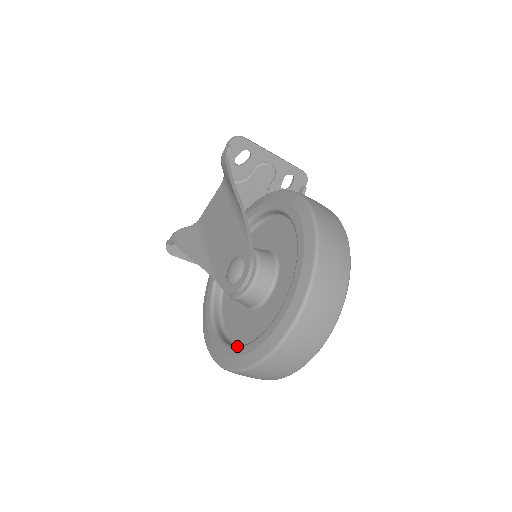
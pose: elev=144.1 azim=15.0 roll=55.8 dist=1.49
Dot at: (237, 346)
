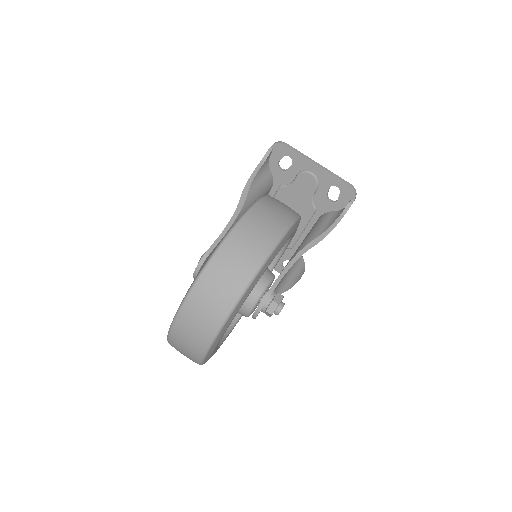
Dot at: occluded
